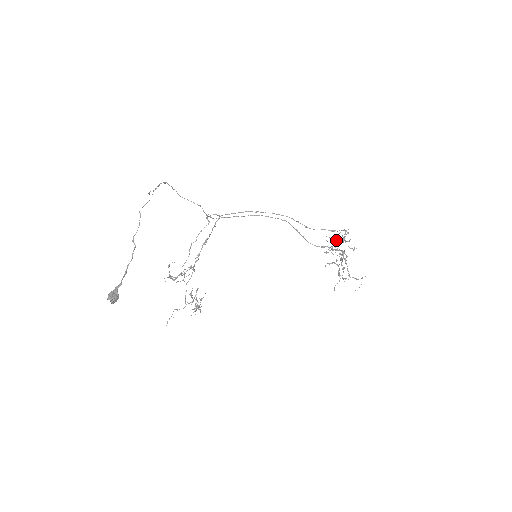
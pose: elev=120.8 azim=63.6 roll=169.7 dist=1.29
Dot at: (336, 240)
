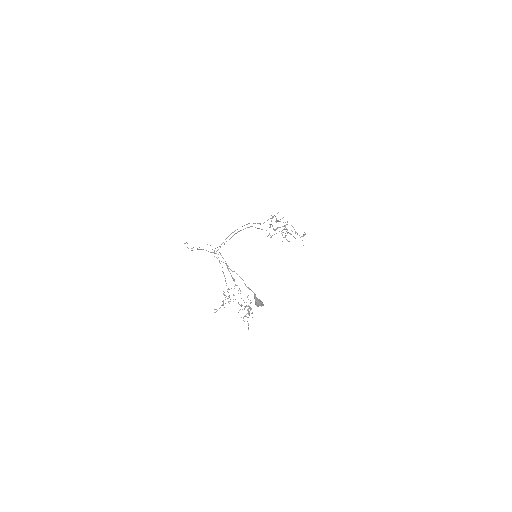
Dot at: occluded
